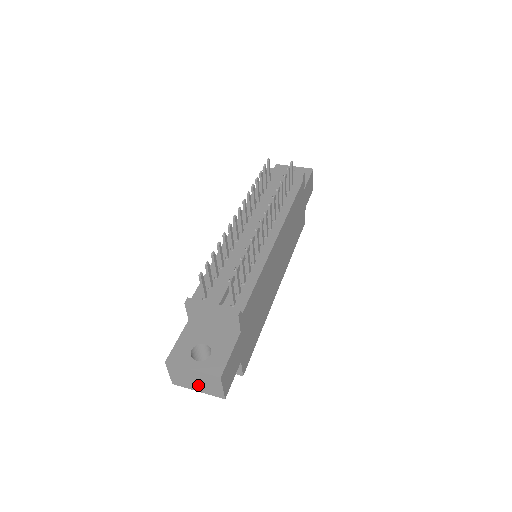
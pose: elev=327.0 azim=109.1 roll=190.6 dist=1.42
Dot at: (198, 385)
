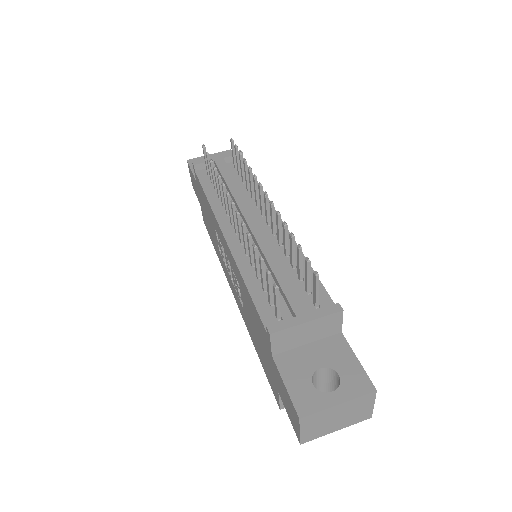
Dot at: (339, 422)
